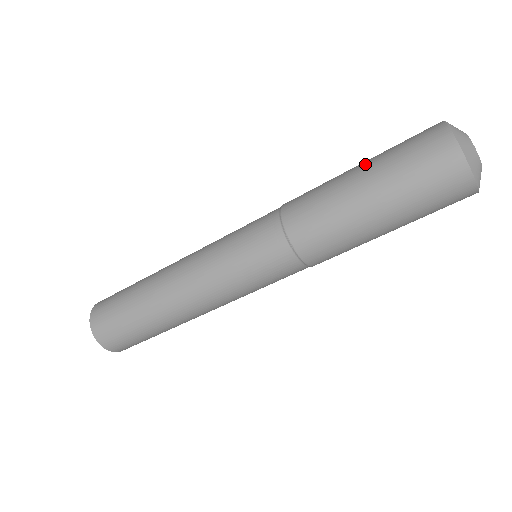
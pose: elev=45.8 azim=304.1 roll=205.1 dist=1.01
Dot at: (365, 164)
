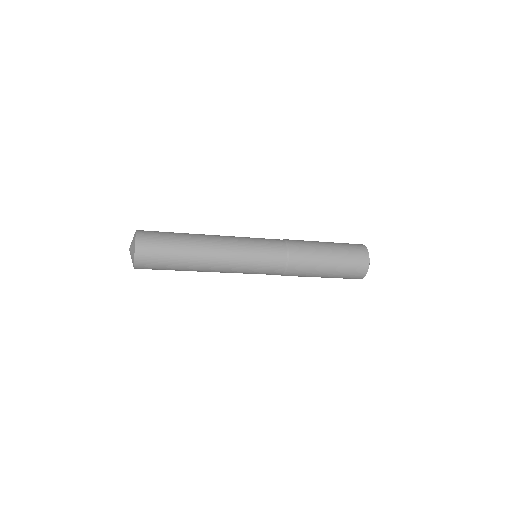
Dot at: (334, 265)
